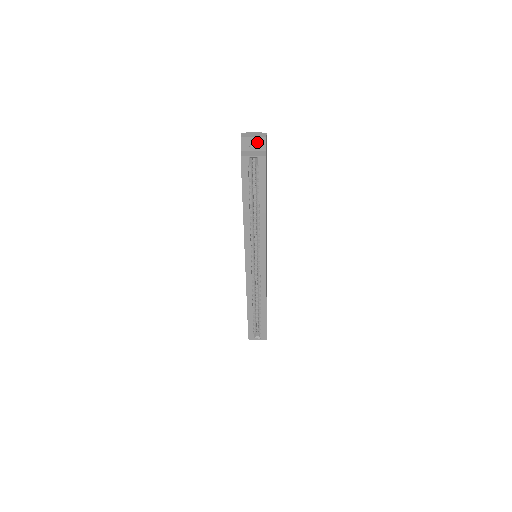
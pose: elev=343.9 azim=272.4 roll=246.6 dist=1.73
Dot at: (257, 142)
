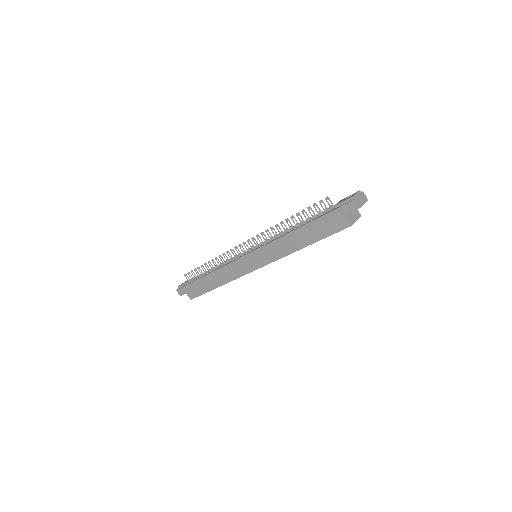
Dot at: occluded
